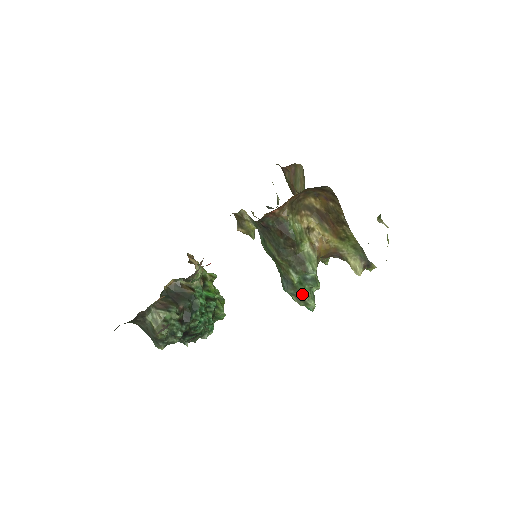
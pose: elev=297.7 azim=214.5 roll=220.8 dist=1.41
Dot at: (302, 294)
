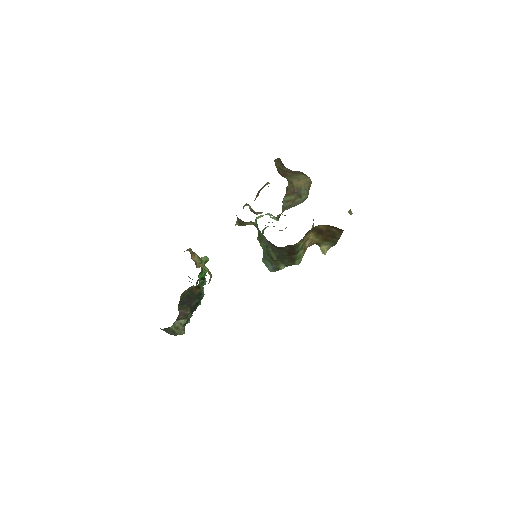
Dot at: occluded
